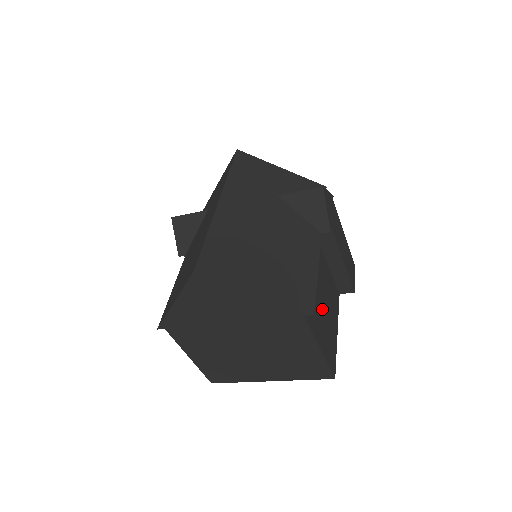
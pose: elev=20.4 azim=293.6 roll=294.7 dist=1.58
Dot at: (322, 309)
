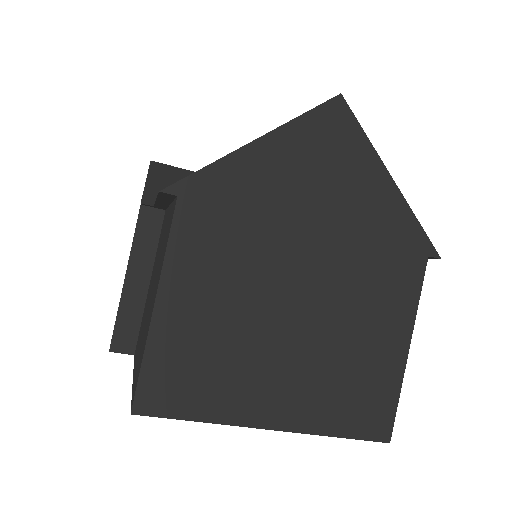
Dot at: occluded
